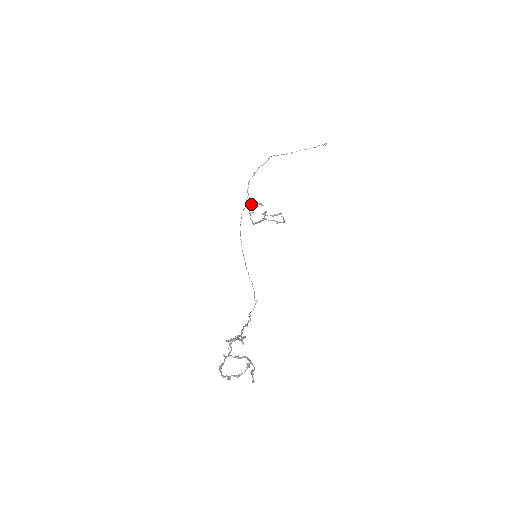
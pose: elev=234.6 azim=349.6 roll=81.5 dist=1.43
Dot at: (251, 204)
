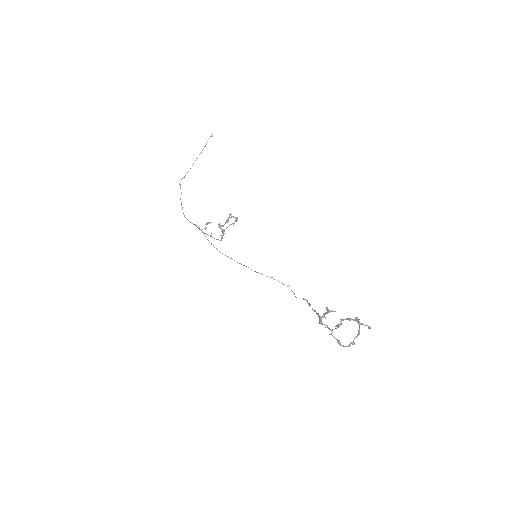
Dot at: occluded
